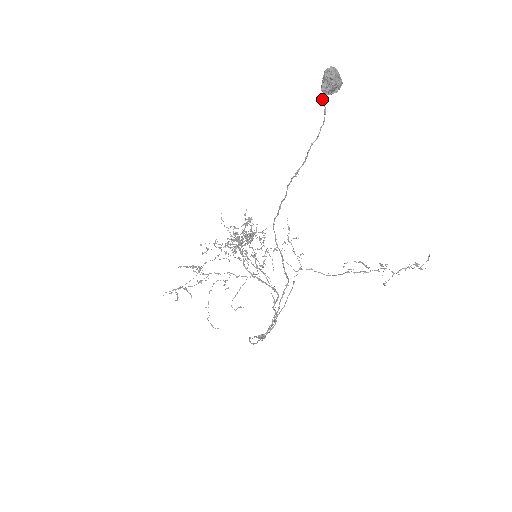
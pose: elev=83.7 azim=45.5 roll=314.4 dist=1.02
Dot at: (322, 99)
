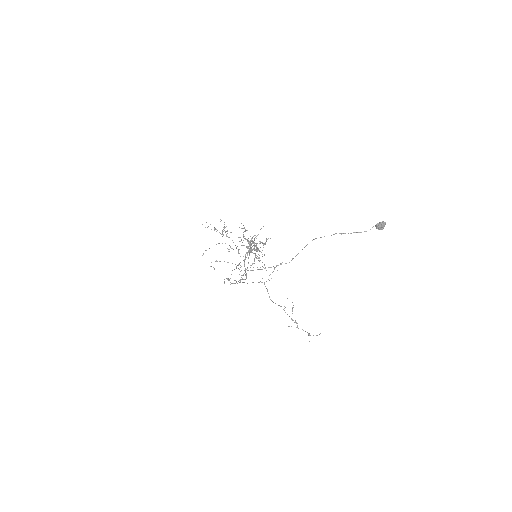
Dot at: occluded
